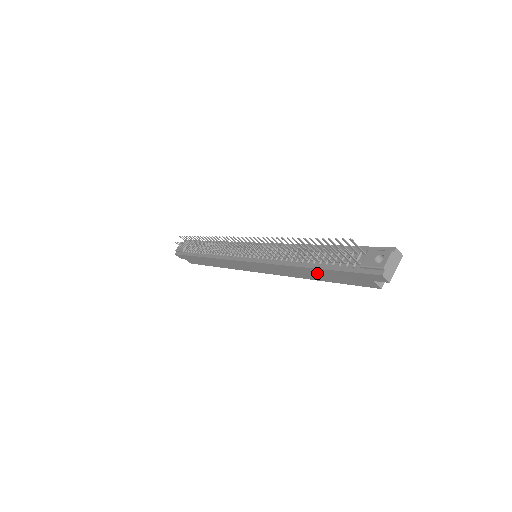
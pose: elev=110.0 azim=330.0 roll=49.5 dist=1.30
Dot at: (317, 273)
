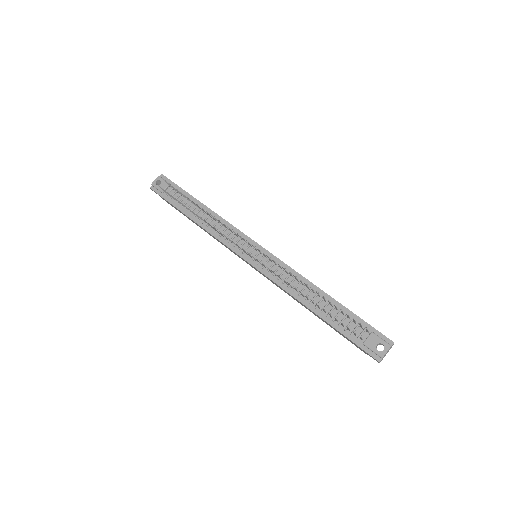
Dot at: (320, 318)
